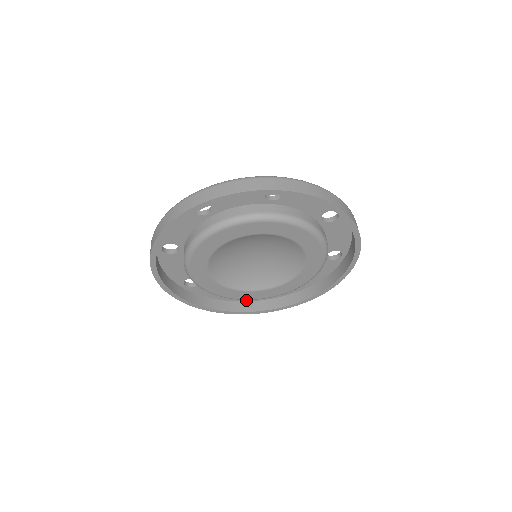
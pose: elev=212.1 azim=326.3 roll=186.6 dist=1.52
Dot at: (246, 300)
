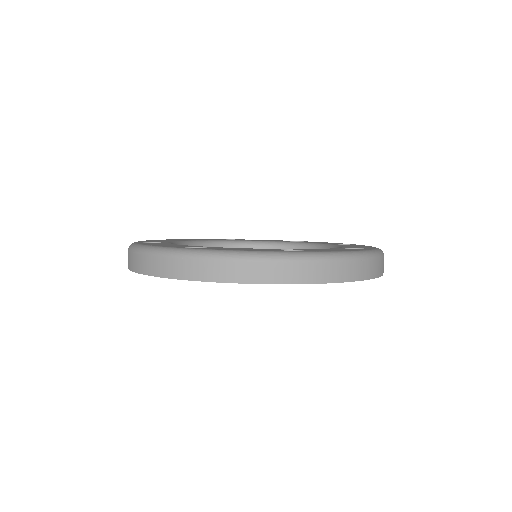
Dot at: occluded
